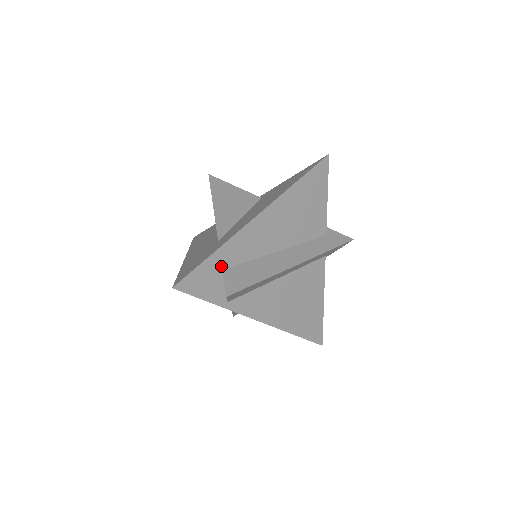
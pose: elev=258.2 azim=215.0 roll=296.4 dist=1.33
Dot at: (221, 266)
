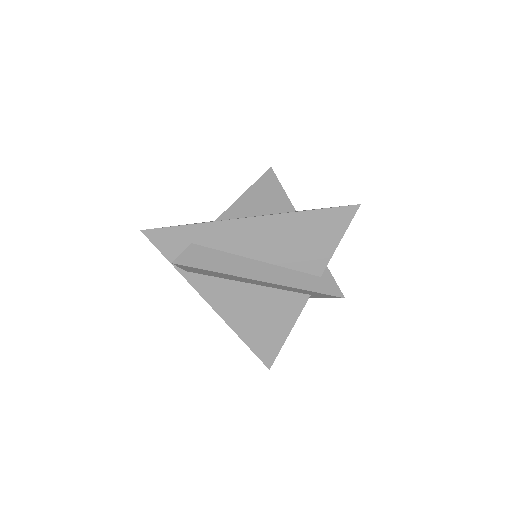
Dot at: (192, 239)
